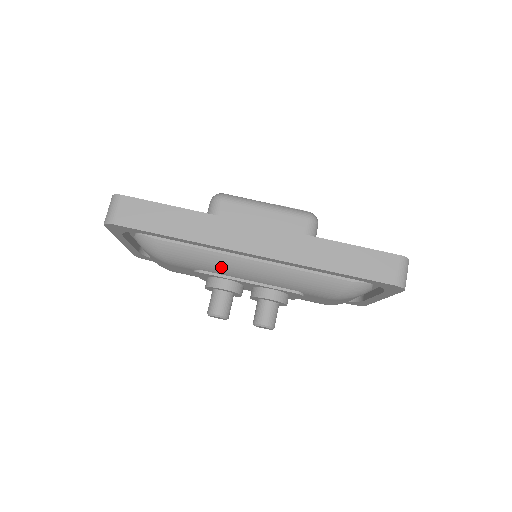
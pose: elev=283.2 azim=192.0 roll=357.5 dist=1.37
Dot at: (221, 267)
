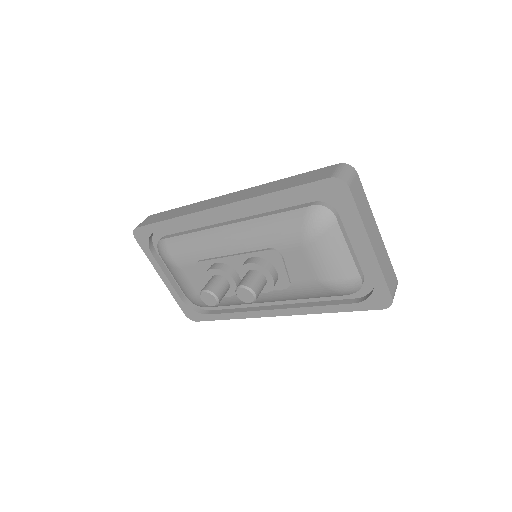
Dot at: (208, 245)
